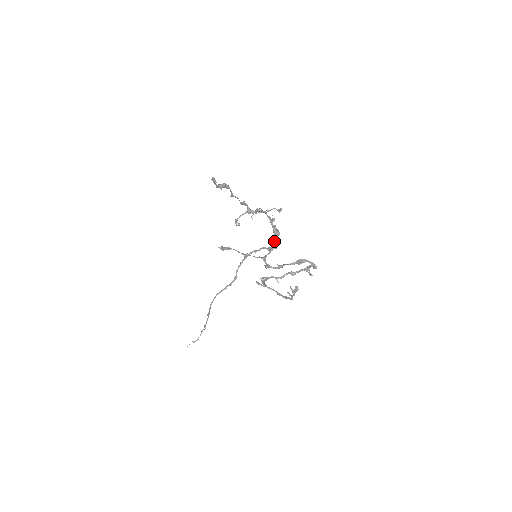
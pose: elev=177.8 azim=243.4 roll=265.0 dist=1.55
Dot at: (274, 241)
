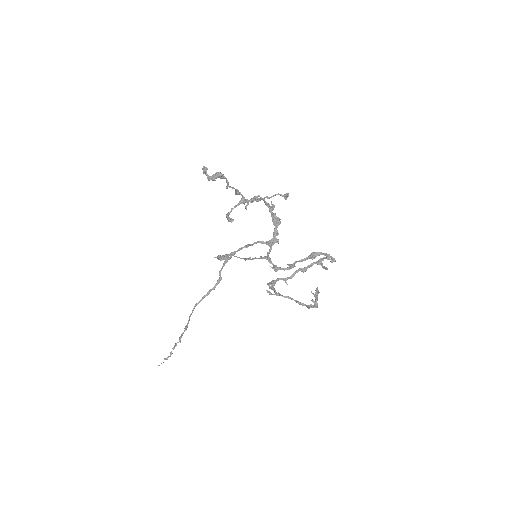
Dot at: (275, 233)
